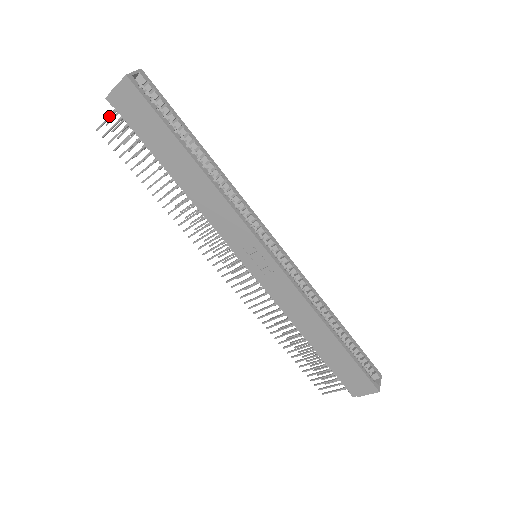
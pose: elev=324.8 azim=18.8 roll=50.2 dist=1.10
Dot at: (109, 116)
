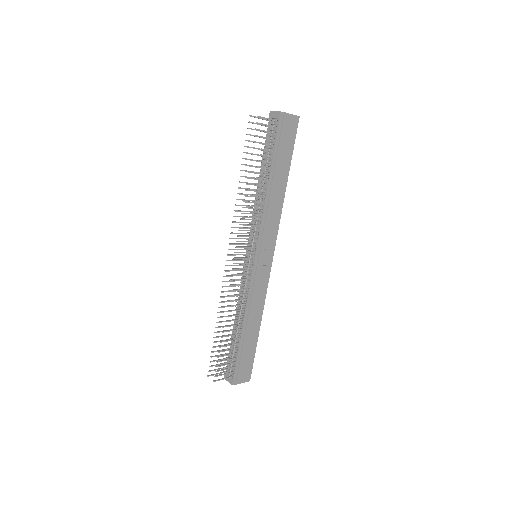
Dot at: (271, 119)
